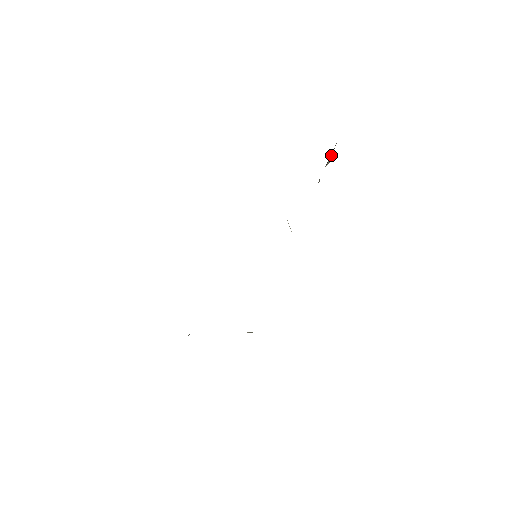
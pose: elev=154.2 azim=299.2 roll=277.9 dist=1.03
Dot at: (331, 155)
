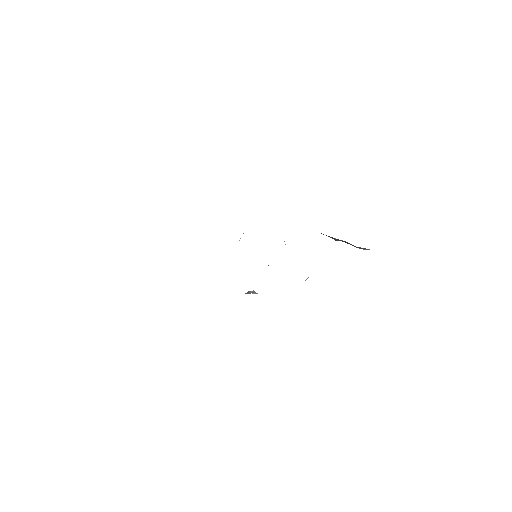
Dot at: occluded
